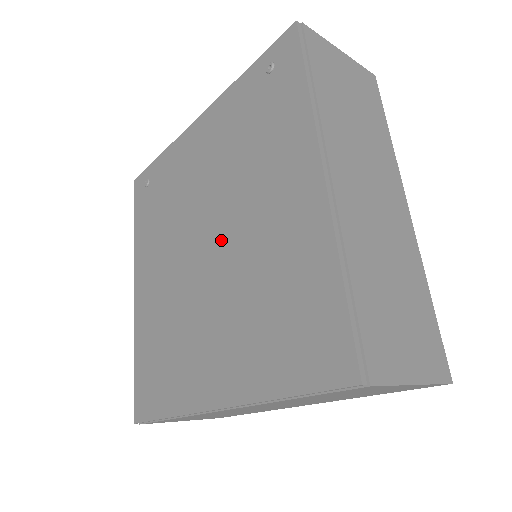
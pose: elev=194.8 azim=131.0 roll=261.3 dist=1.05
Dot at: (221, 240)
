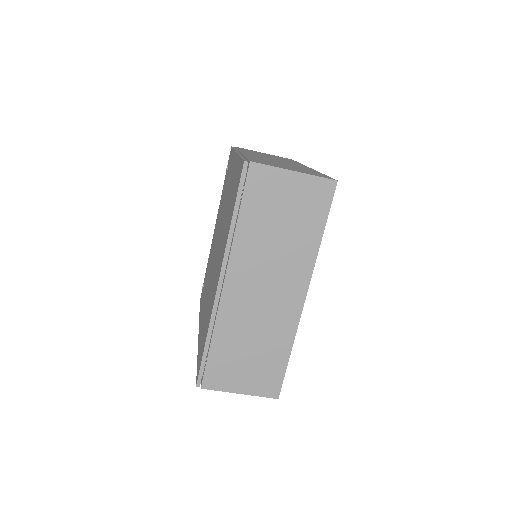
Dot at: (219, 234)
